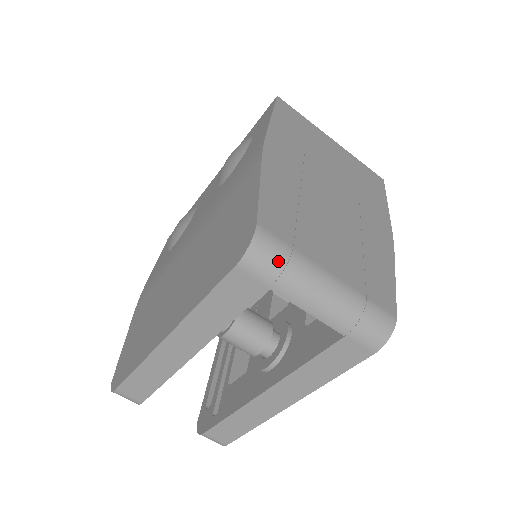
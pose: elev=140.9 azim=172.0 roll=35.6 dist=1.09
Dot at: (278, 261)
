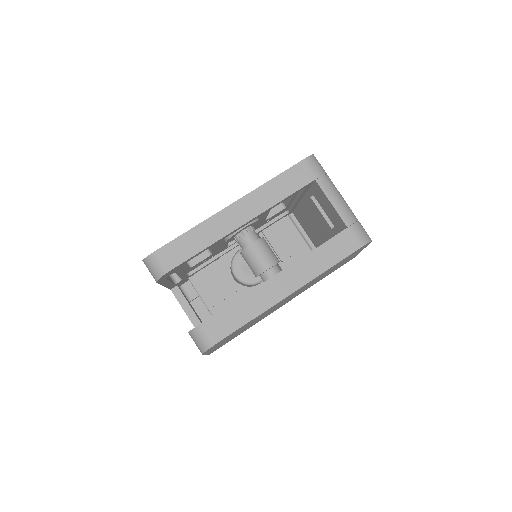
Dot at: (323, 170)
